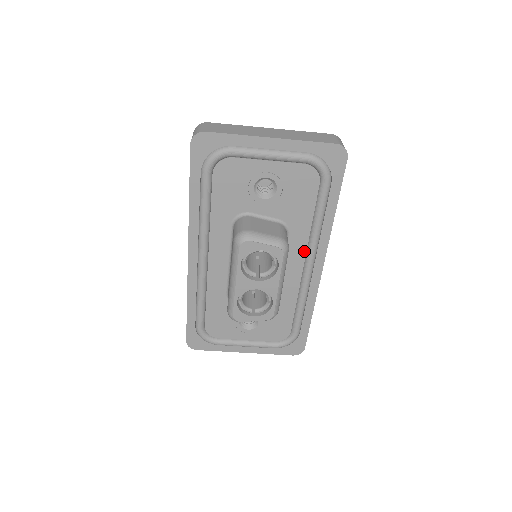
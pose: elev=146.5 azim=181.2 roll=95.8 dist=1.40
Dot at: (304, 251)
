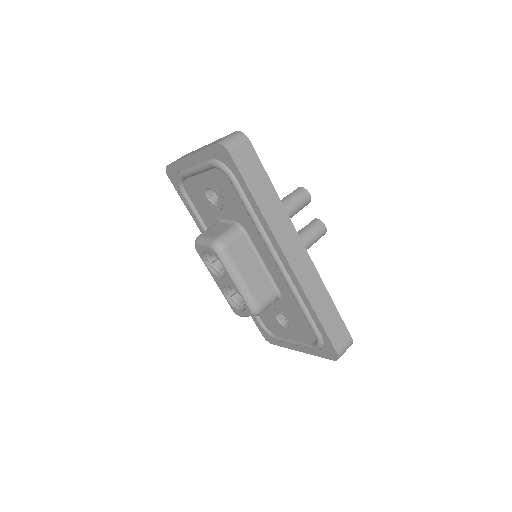
Dot at: (266, 247)
